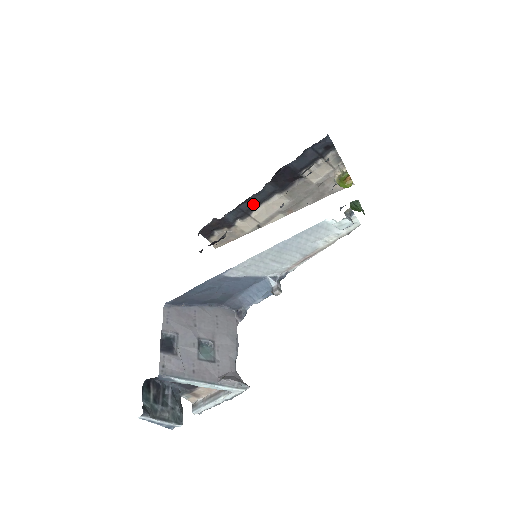
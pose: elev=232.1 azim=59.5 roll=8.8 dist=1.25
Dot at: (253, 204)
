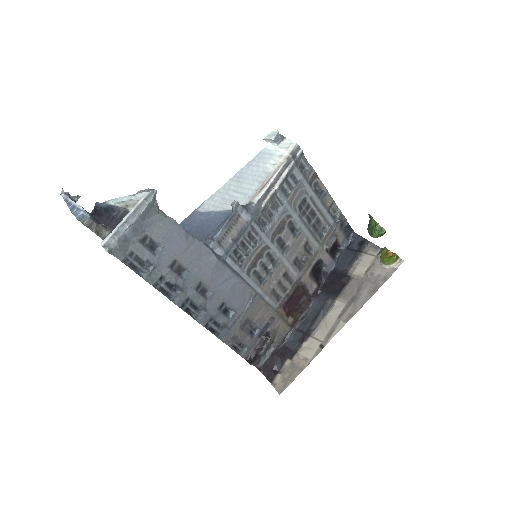
Dot at: (311, 321)
